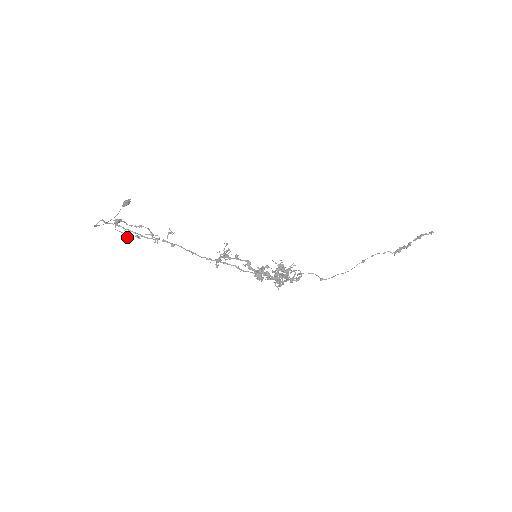
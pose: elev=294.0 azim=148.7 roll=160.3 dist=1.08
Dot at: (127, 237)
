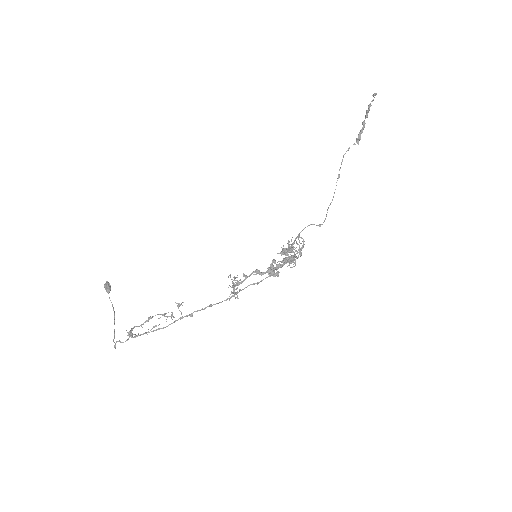
Dot at: occluded
